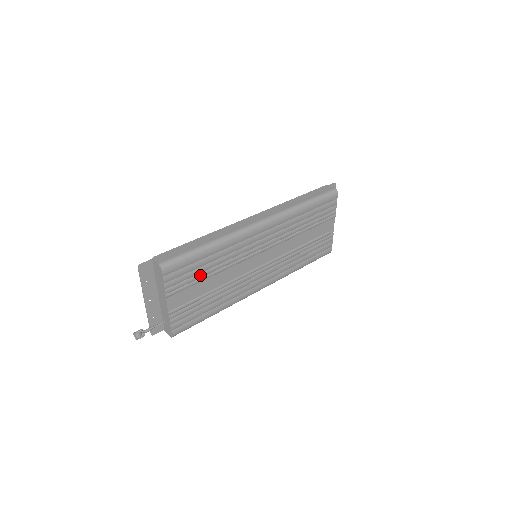
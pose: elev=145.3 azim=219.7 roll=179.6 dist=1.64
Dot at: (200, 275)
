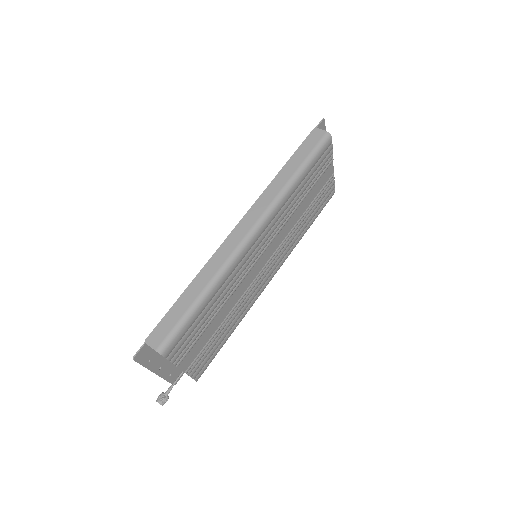
Dot at: (205, 324)
